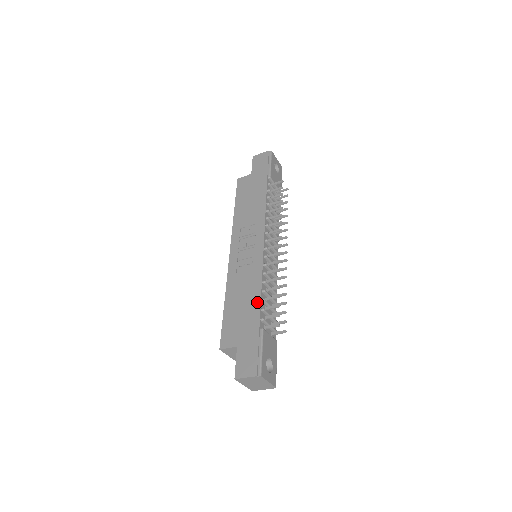
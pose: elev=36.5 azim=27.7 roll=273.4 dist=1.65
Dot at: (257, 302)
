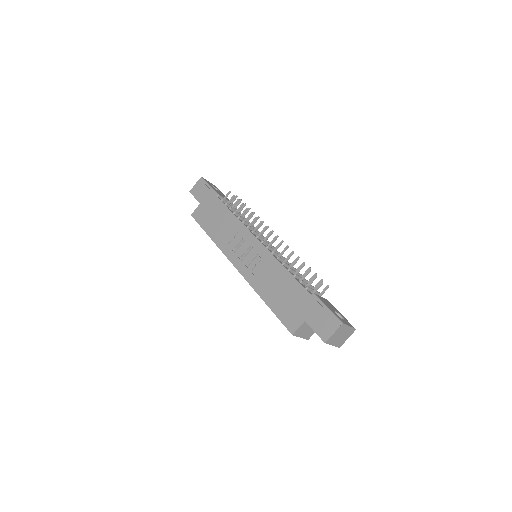
Dot at: (291, 280)
